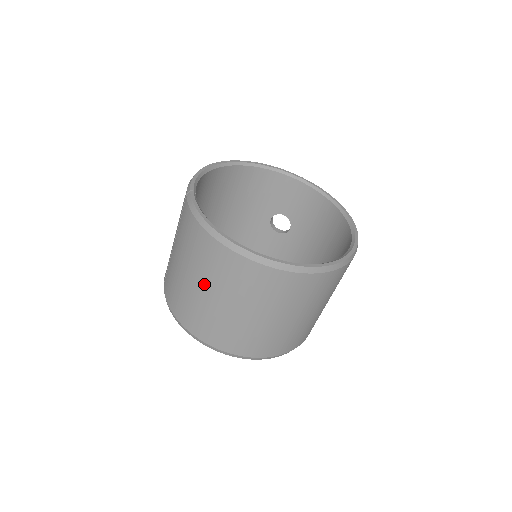
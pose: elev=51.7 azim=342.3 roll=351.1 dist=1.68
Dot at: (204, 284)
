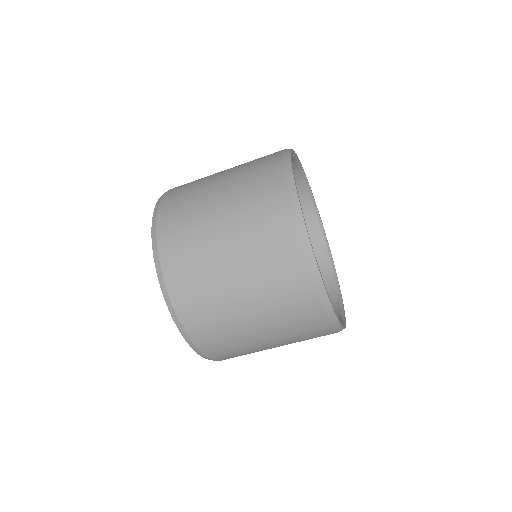
Dot at: (227, 190)
